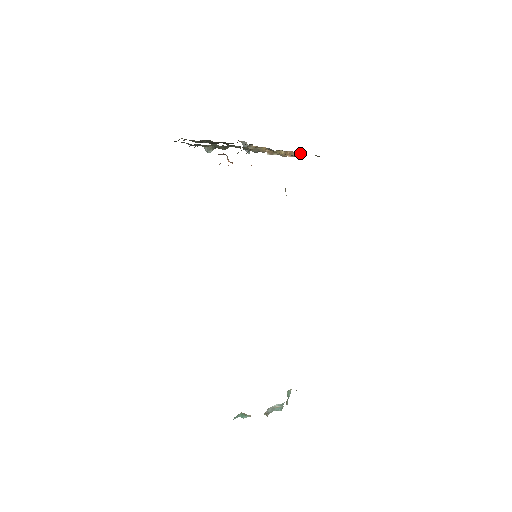
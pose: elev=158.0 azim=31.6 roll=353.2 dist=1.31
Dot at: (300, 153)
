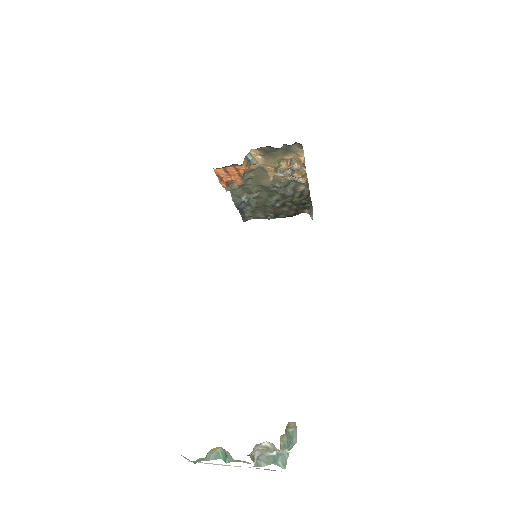
Dot at: (296, 158)
